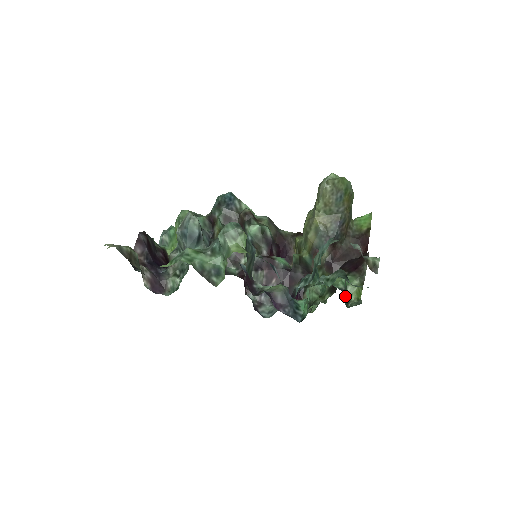
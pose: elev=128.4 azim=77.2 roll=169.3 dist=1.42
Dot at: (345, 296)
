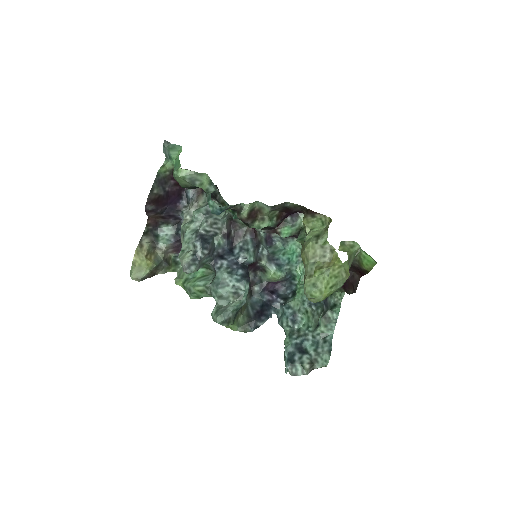
Dot at: occluded
